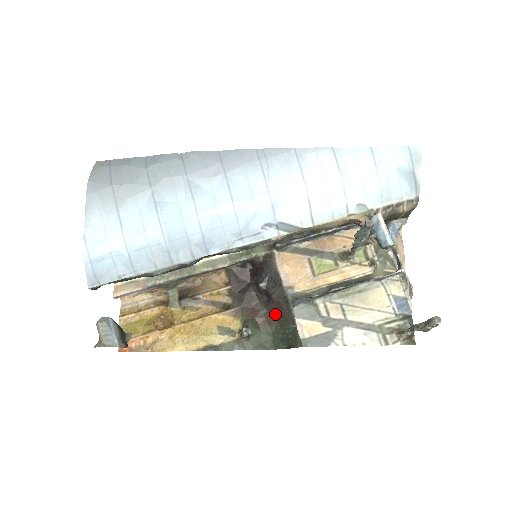
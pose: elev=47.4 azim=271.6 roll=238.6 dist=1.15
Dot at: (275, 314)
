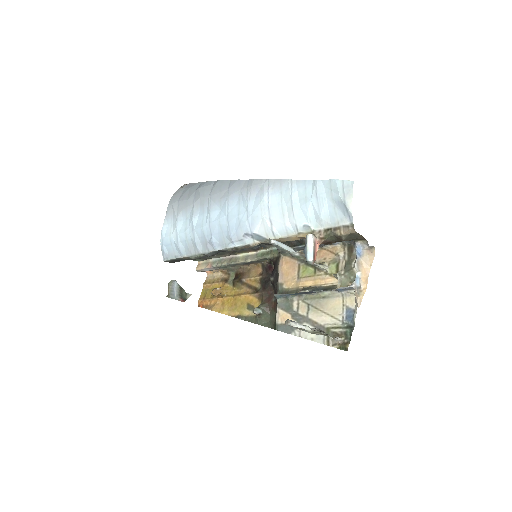
Dot at: occluded
